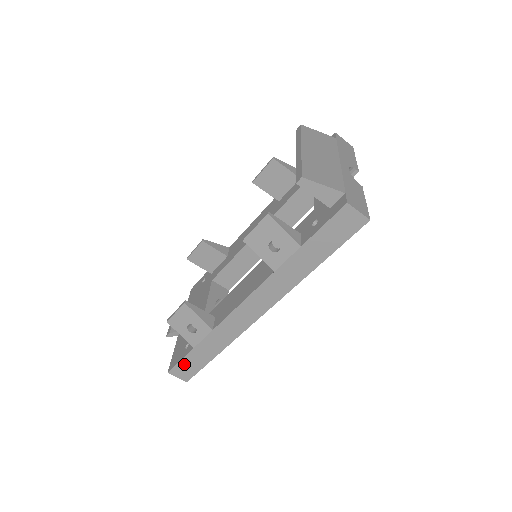
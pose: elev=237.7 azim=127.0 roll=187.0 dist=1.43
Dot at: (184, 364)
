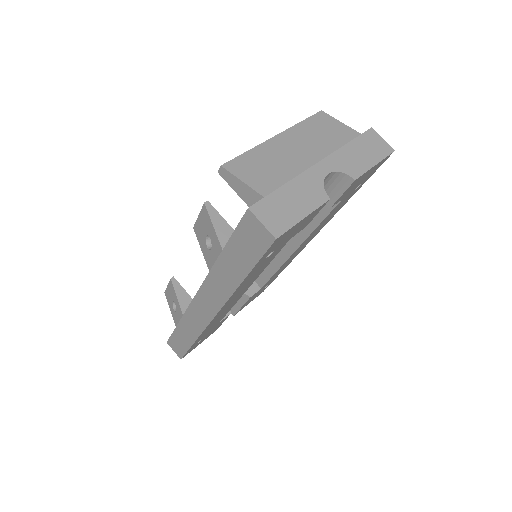
Dot at: (174, 340)
